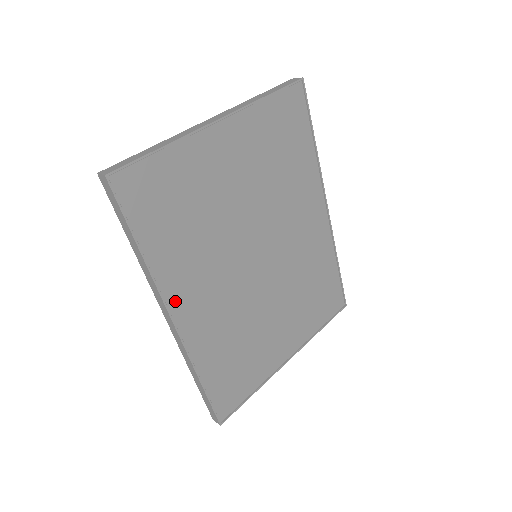
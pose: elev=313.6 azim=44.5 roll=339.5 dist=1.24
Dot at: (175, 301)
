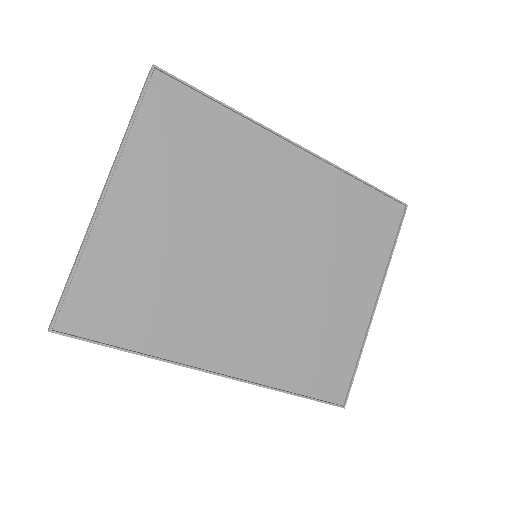
Dot at: (205, 359)
